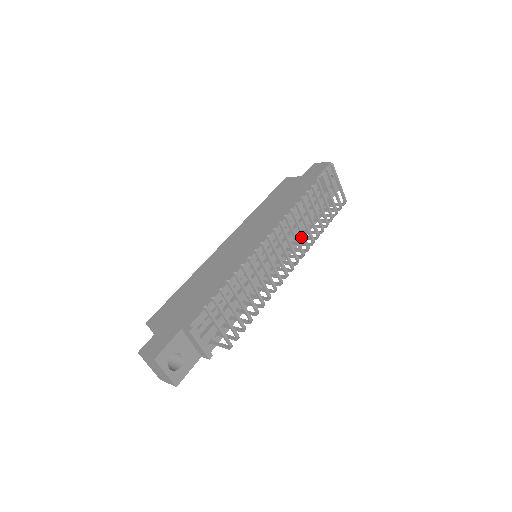
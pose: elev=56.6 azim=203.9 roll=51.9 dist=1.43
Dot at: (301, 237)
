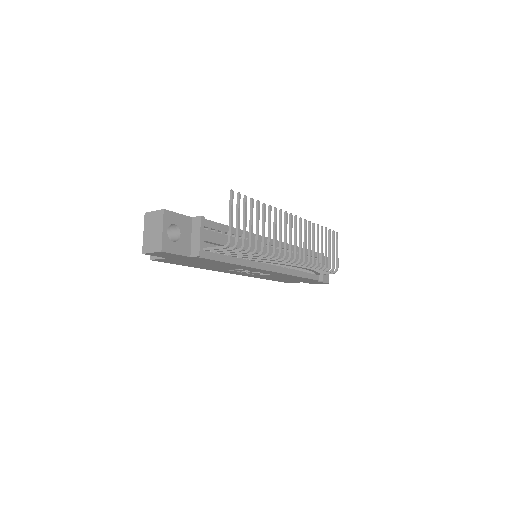
Dot at: occluded
